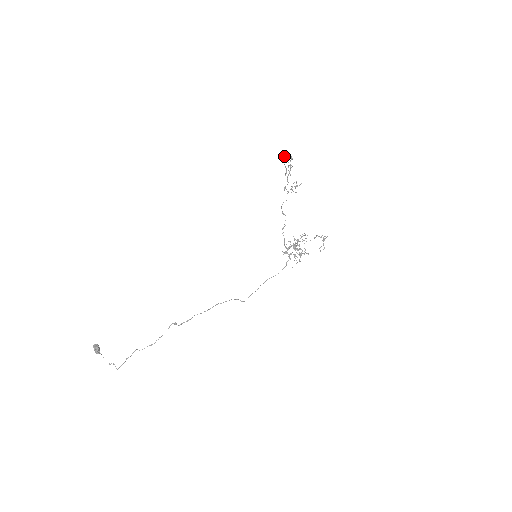
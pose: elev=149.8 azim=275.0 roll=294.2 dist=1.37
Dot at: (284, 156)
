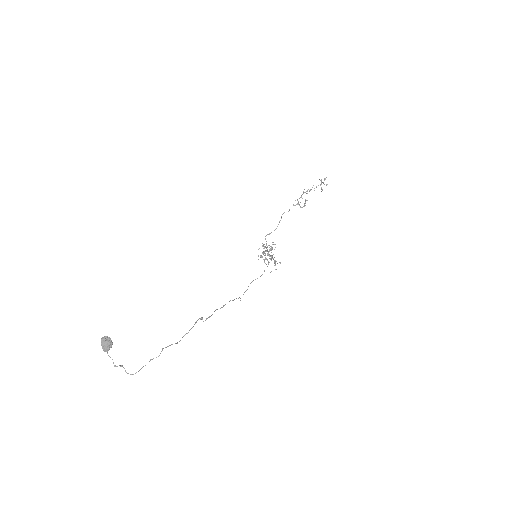
Dot at: occluded
